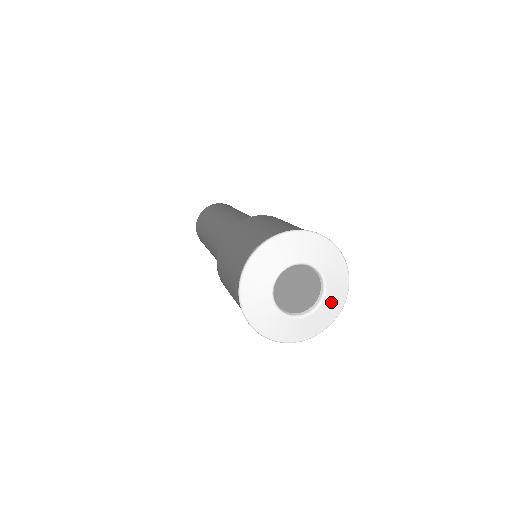
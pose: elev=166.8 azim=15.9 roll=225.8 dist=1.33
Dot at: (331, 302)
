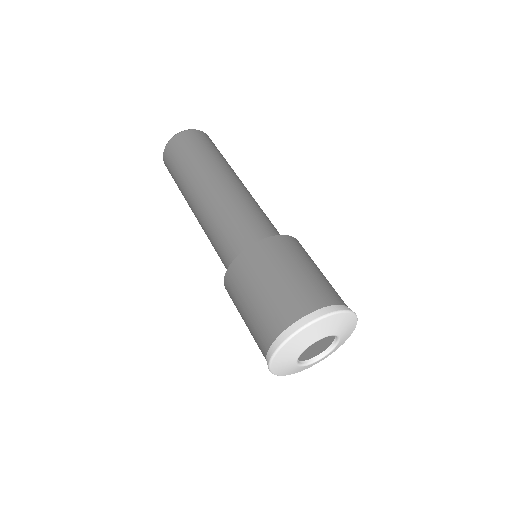
Dot at: occluded
